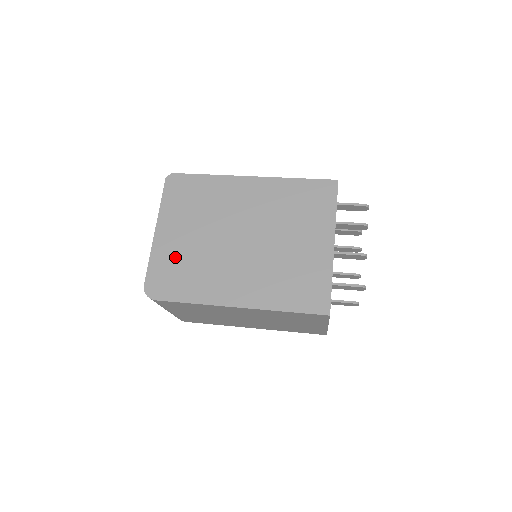
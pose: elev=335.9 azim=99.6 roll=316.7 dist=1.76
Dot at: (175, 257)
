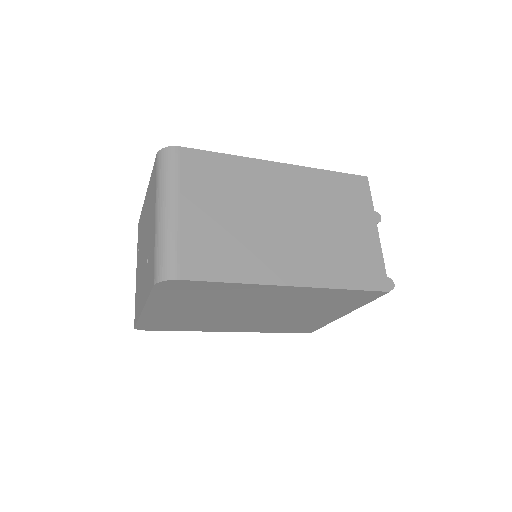
Dot at: occluded
